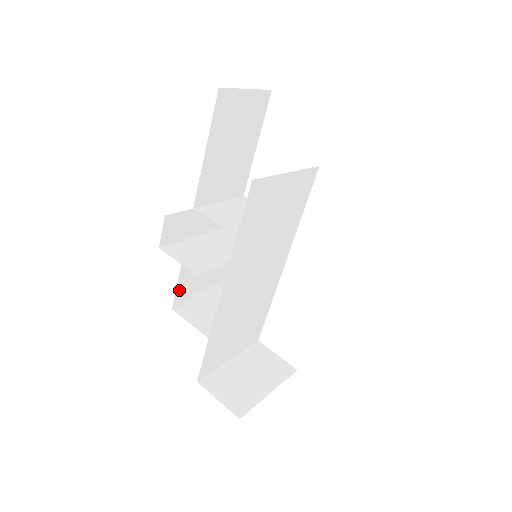
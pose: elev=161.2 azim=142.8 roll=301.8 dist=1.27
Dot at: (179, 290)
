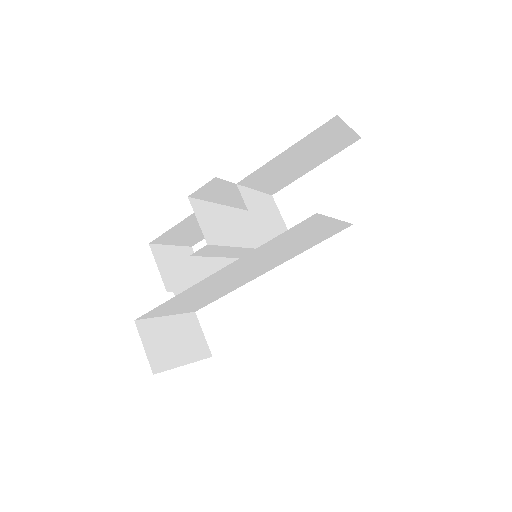
Dot at: (167, 233)
